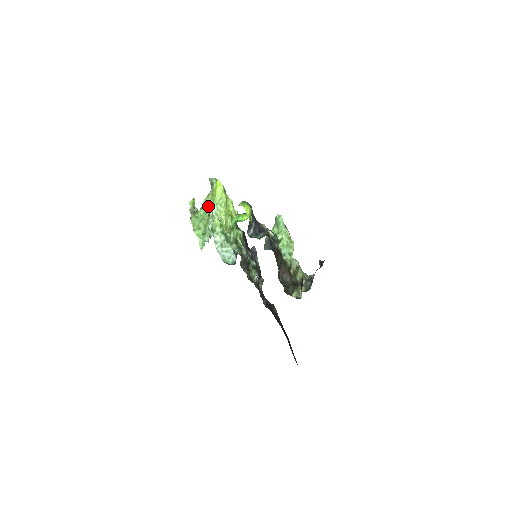
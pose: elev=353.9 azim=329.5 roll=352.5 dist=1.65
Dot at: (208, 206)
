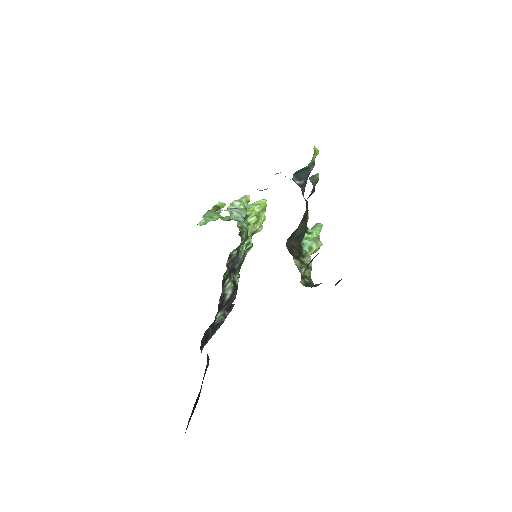
Dot at: occluded
